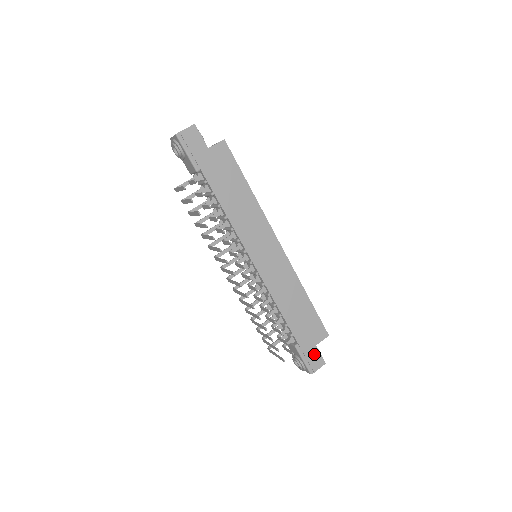
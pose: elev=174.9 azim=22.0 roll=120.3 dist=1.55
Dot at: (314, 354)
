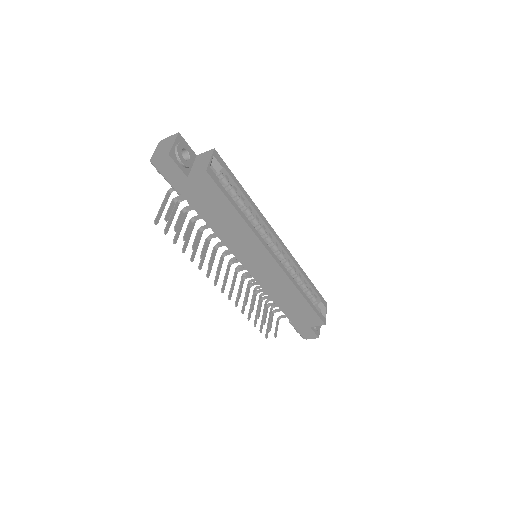
Dot at: (307, 331)
